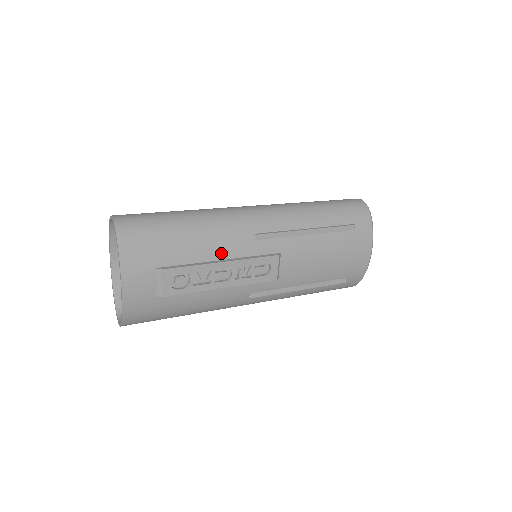
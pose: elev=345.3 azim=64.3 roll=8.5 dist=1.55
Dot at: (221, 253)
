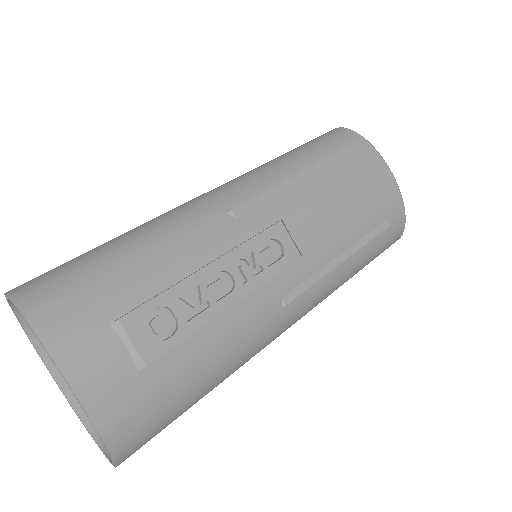
Dot at: (199, 256)
